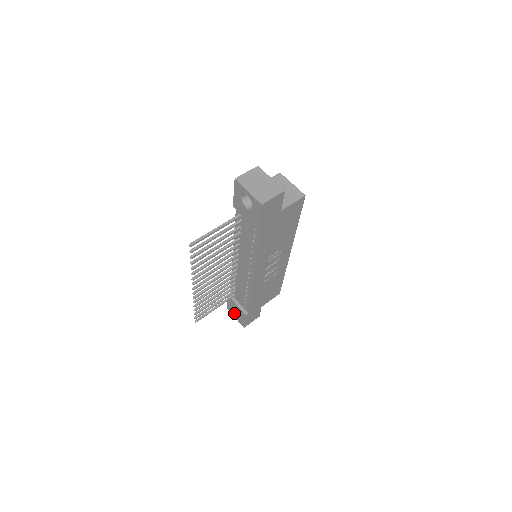
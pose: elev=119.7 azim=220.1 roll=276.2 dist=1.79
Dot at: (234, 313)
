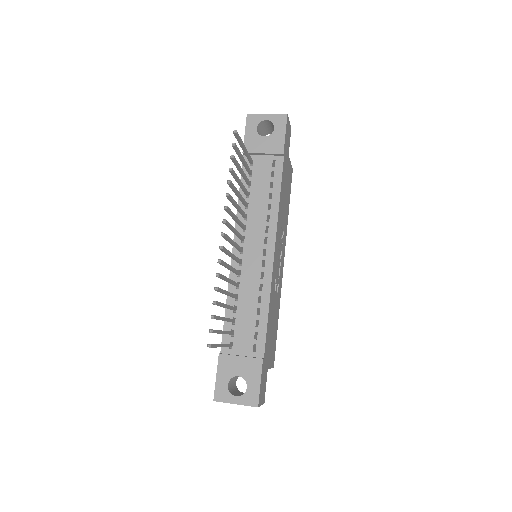
Dot at: (232, 394)
